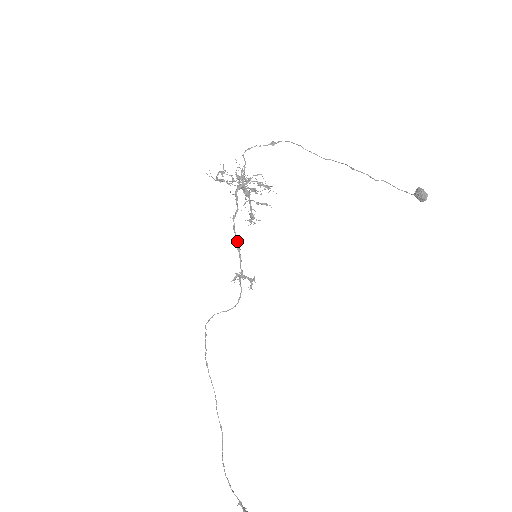
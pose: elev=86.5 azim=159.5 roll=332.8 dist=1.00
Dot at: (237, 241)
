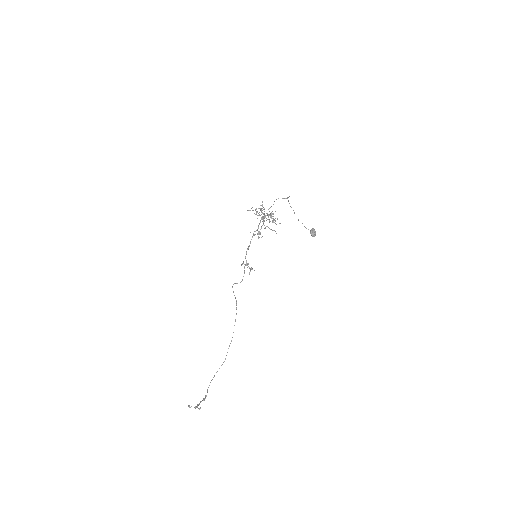
Dot at: occluded
